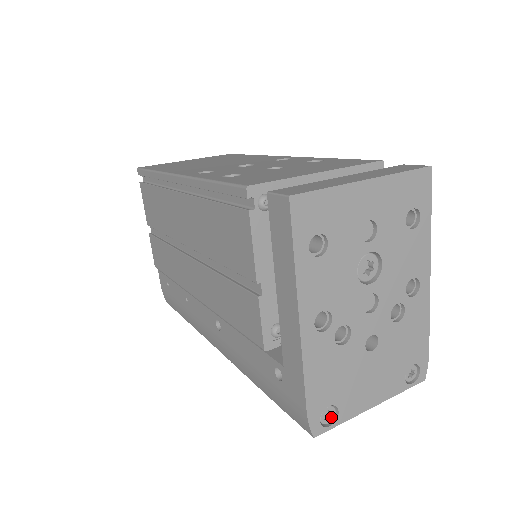
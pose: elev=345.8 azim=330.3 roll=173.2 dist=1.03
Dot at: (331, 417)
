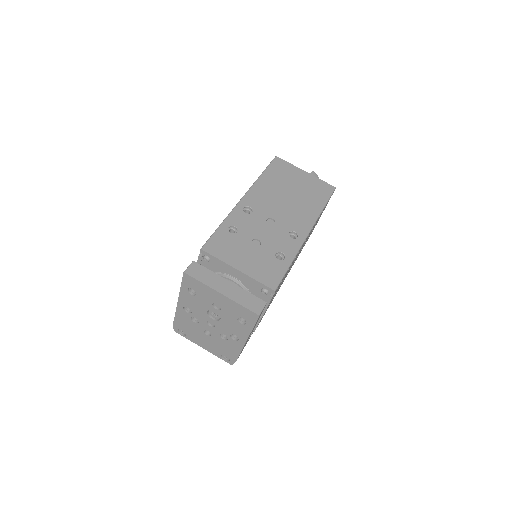
Dot at: (184, 333)
